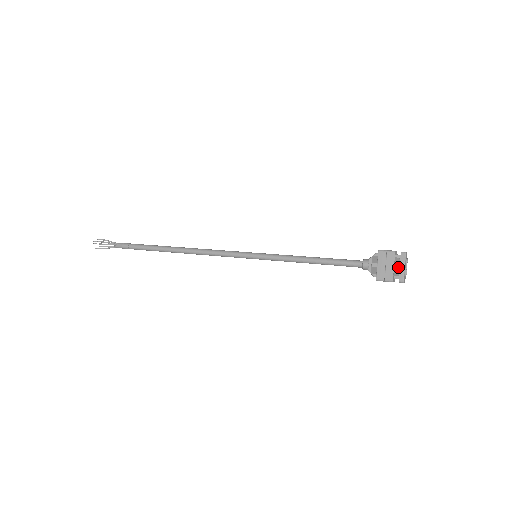
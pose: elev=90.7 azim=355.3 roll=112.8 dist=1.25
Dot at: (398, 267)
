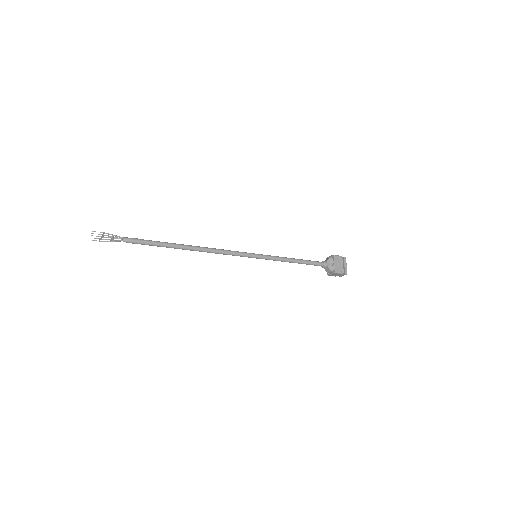
Dot at: (342, 266)
